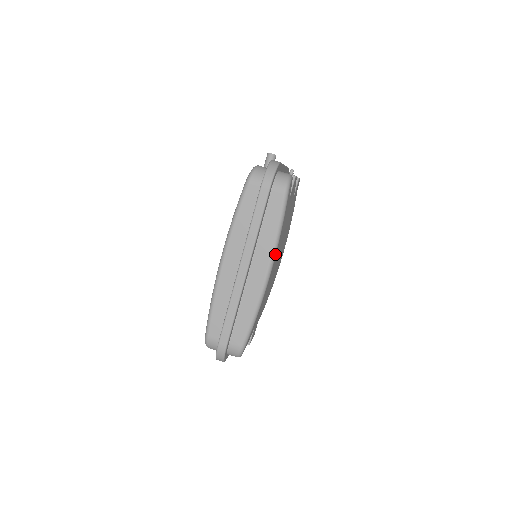
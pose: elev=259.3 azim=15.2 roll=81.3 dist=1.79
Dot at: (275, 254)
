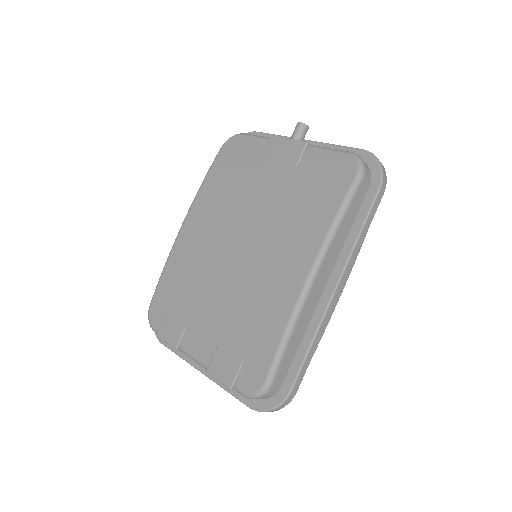
Dot at: occluded
